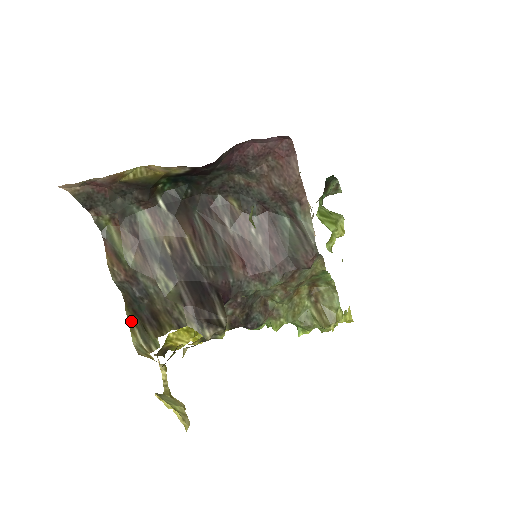
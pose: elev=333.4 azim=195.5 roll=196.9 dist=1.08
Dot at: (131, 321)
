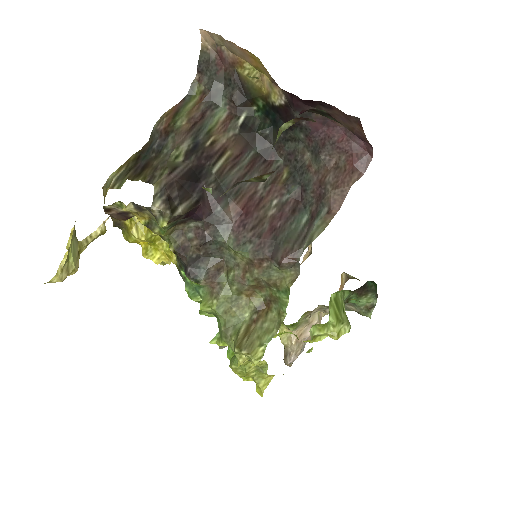
Dot at: (129, 162)
